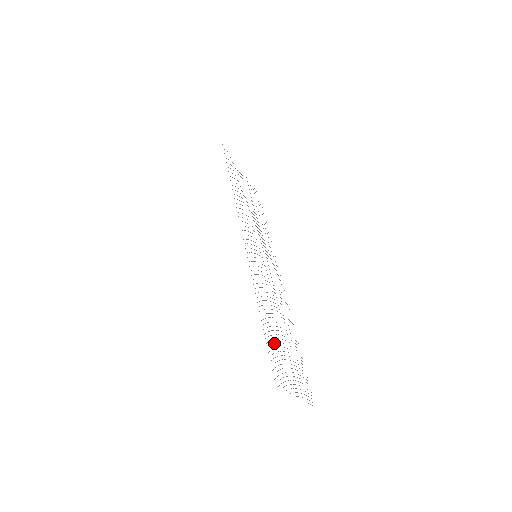
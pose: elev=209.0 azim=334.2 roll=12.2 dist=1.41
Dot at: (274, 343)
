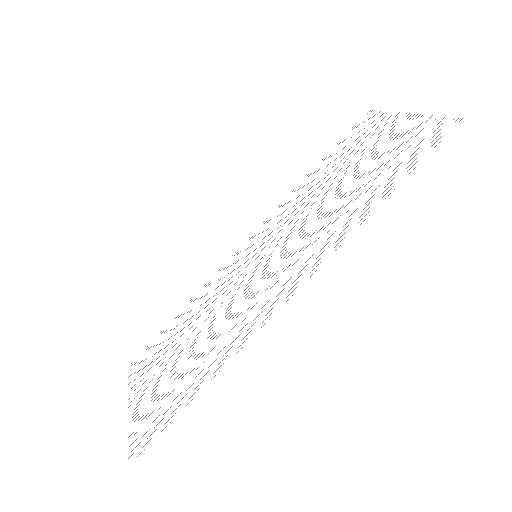
Dot at: occluded
